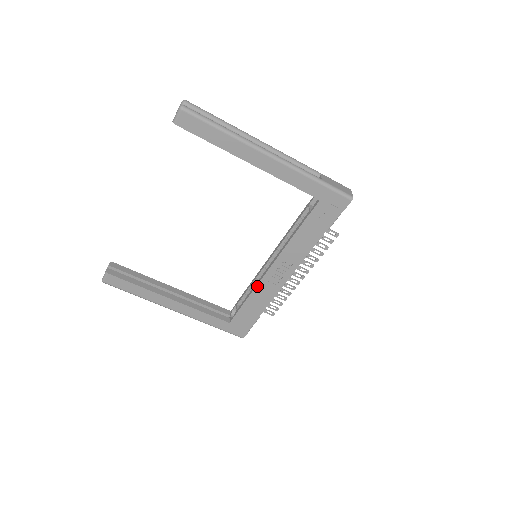
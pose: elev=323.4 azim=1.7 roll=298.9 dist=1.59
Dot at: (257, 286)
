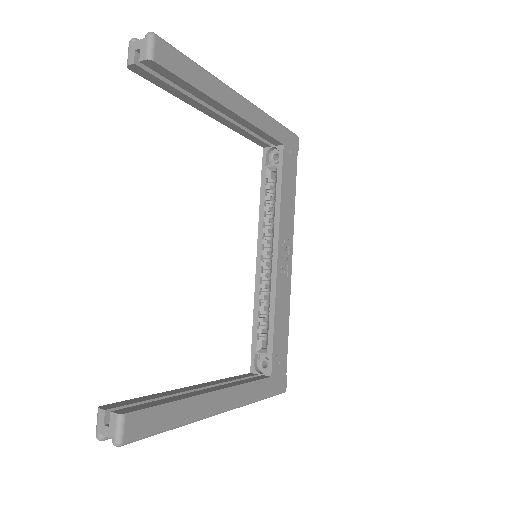
Dot at: (276, 294)
